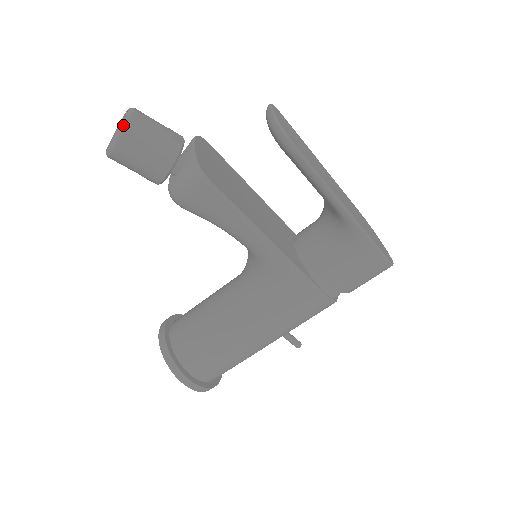
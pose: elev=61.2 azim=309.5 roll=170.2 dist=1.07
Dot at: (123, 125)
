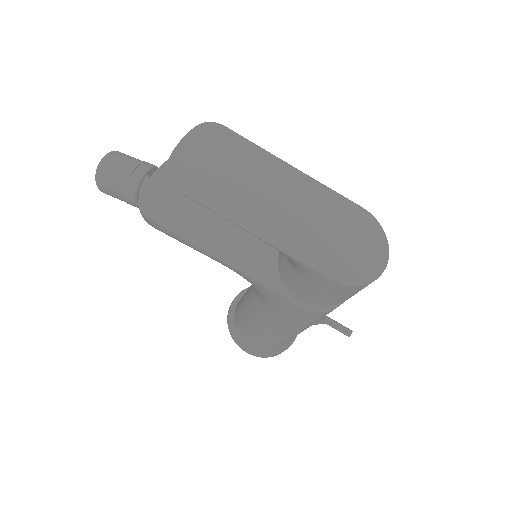
Dot at: (96, 174)
